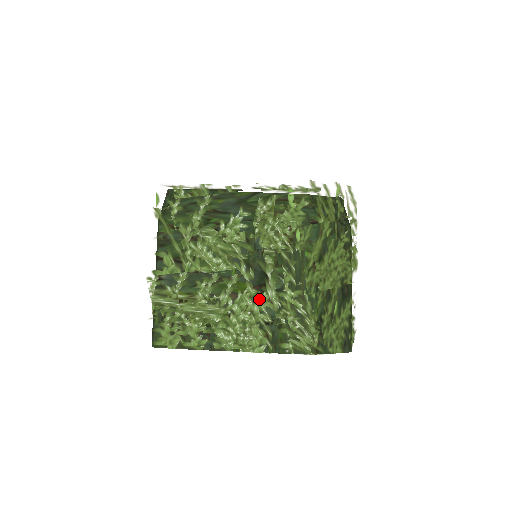
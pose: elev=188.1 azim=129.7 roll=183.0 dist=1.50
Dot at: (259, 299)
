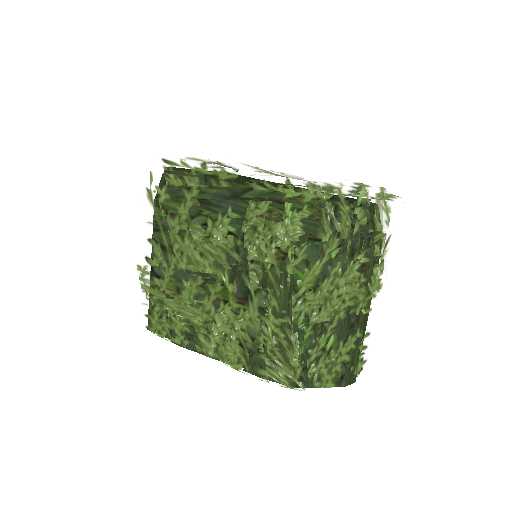
Dot at: (240, 316)
